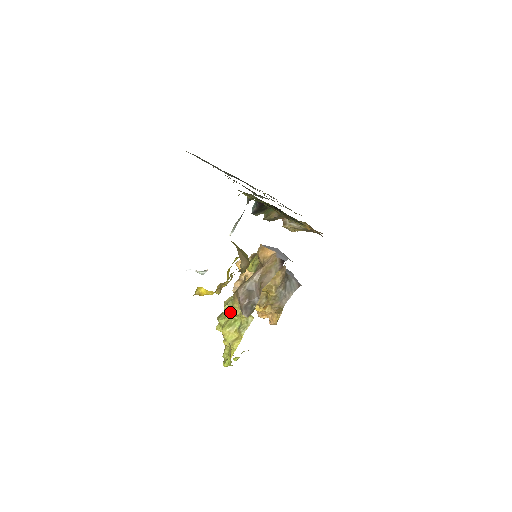
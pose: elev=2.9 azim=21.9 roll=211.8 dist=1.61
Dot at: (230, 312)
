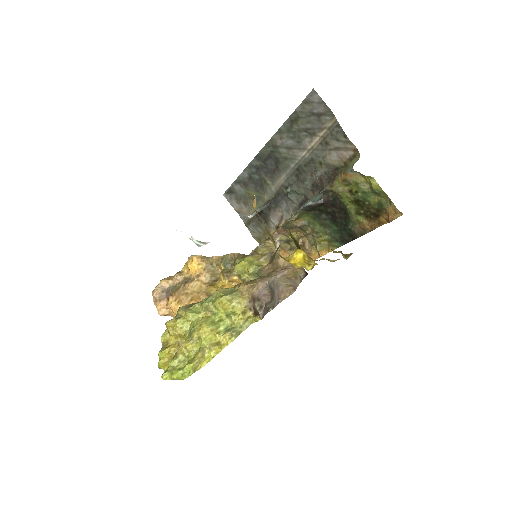
Dot at: (223, 306)
